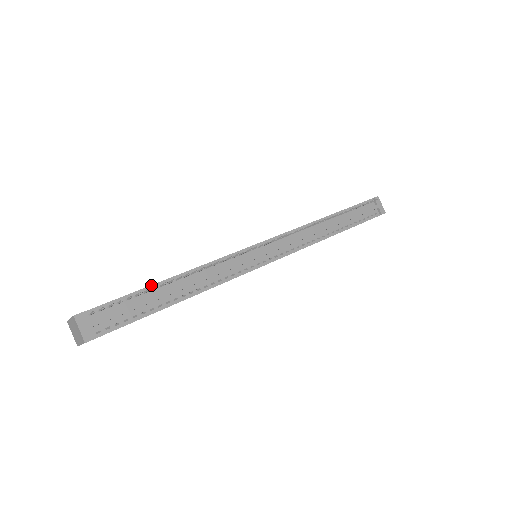
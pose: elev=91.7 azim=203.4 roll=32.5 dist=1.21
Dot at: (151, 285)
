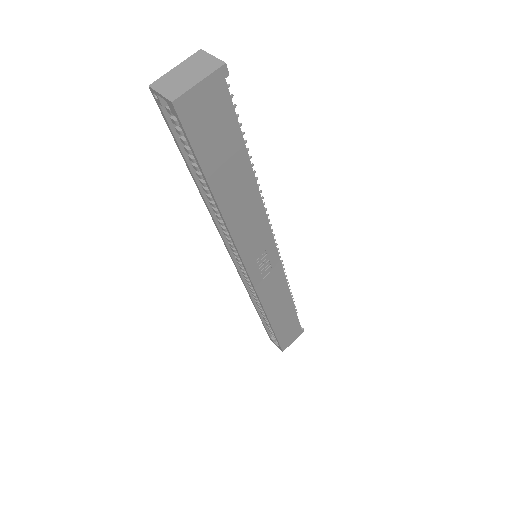
Dot at: occluded
